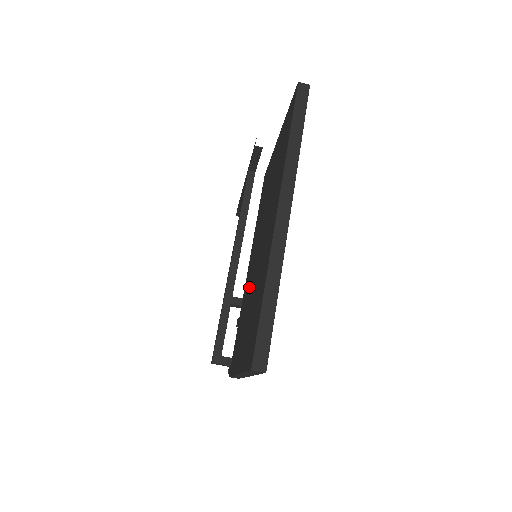
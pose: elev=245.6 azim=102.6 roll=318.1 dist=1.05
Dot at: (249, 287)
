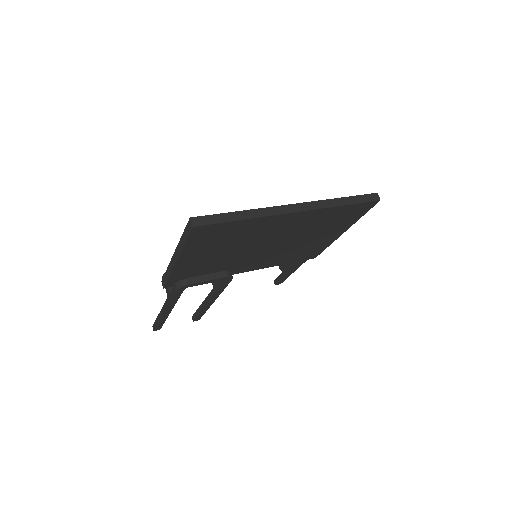
Dot at: occluded
